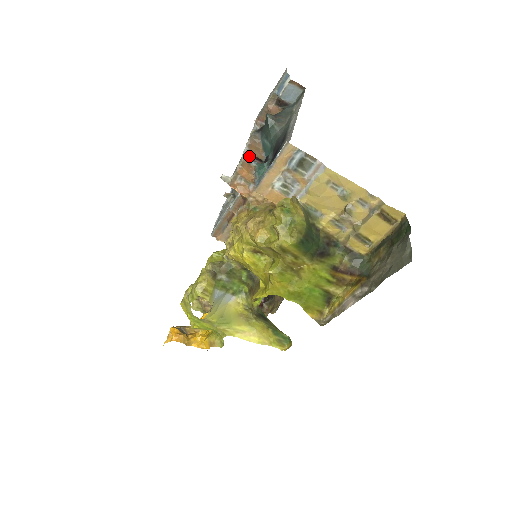
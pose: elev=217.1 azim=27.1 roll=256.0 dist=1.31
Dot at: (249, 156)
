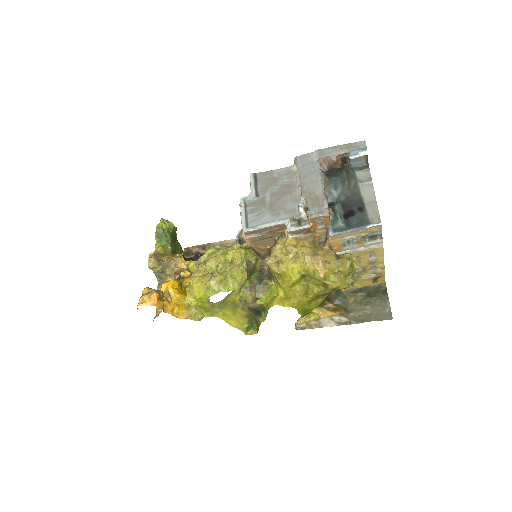
Dot at: occluded
